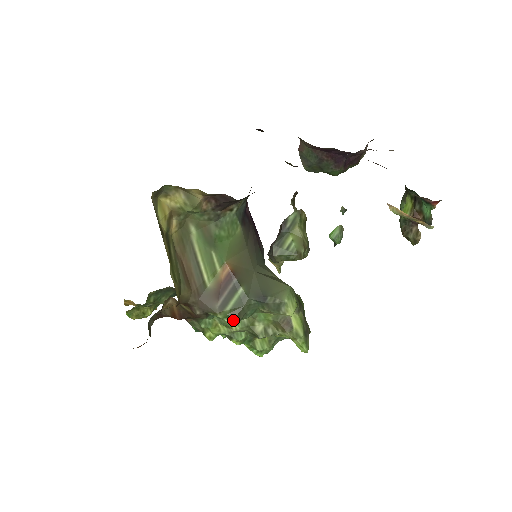
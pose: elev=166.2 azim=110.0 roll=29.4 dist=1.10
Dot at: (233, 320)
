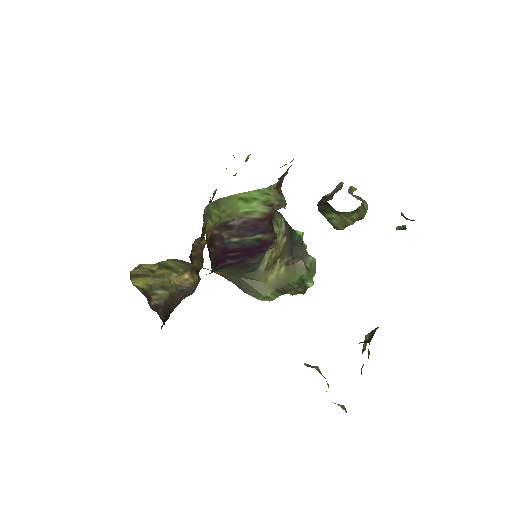
Dot at: occluded
